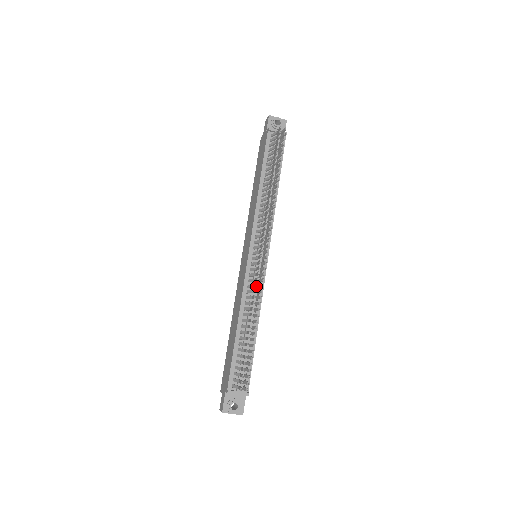
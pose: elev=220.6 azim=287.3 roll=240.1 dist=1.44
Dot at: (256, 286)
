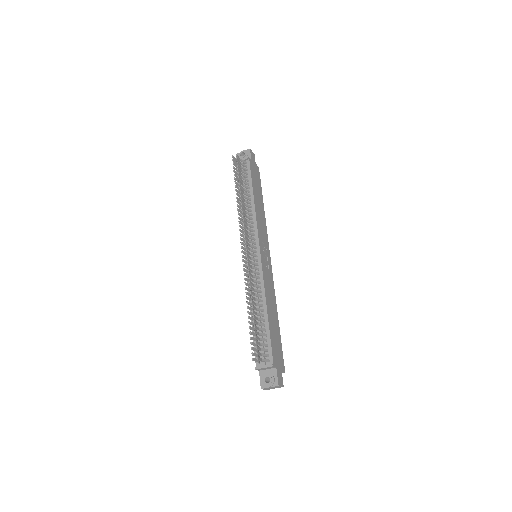
Dot at: (246, 276)
